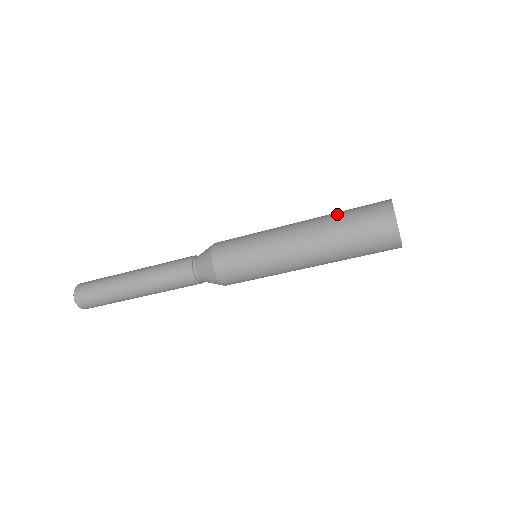
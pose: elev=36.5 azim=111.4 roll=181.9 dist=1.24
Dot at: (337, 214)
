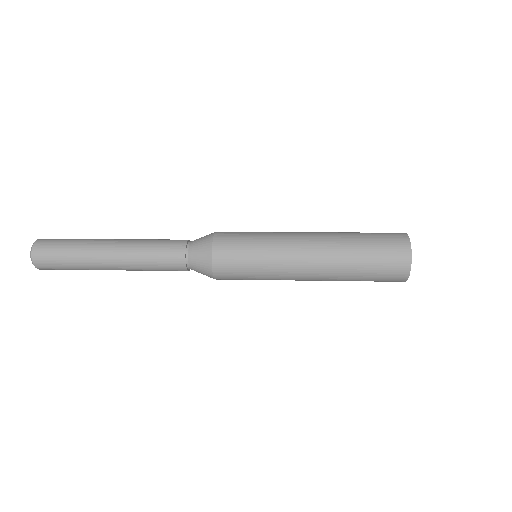
Dot at: (353, 239)
